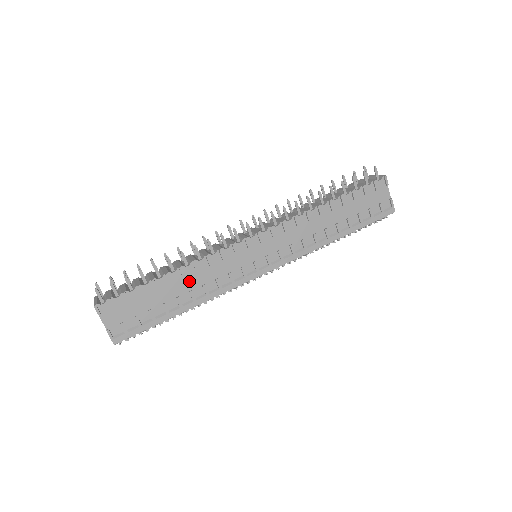
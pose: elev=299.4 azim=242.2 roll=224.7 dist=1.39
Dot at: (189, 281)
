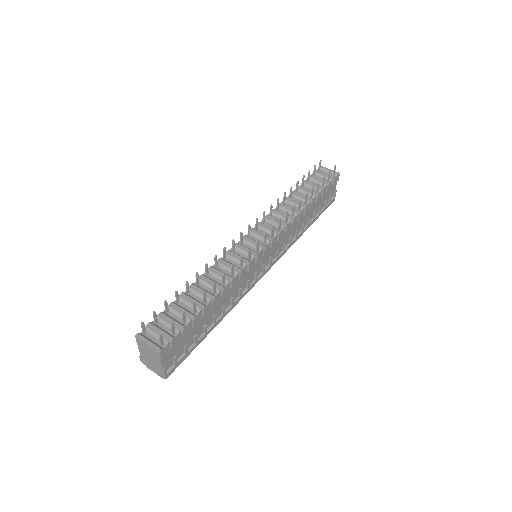
Dot at: (224, 298)
